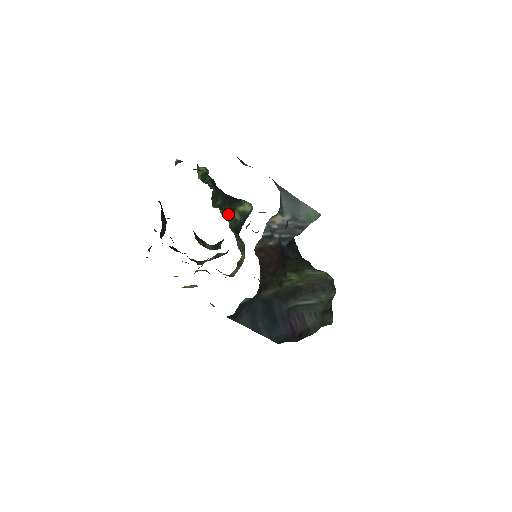
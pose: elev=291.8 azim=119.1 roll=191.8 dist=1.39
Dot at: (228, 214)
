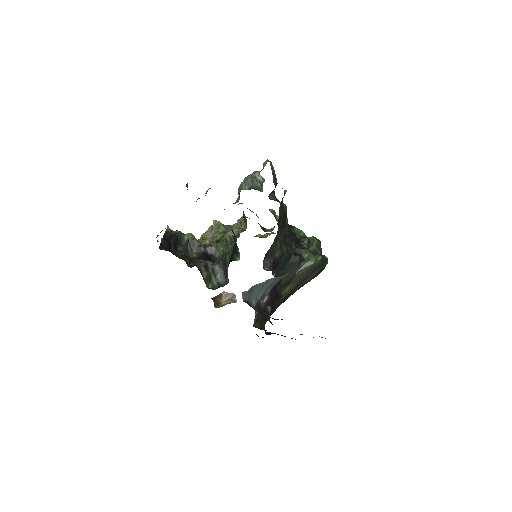
Dot at: occluded
